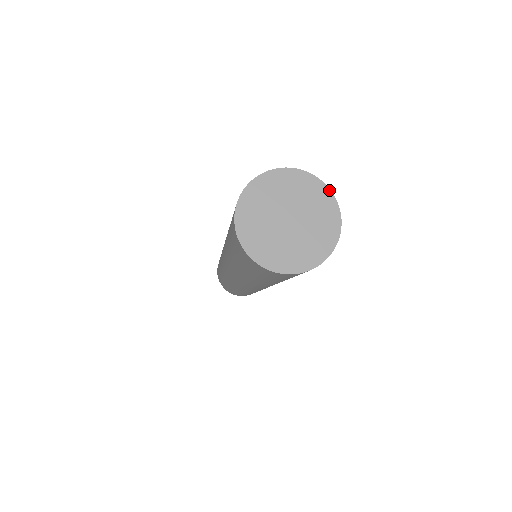
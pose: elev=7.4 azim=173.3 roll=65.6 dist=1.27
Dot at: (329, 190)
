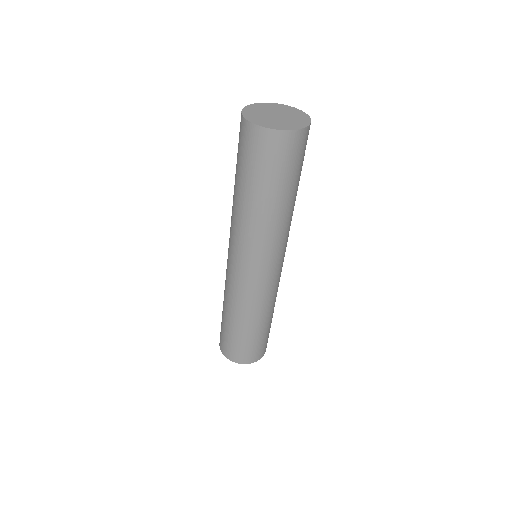
Dot at: (310, 118)
